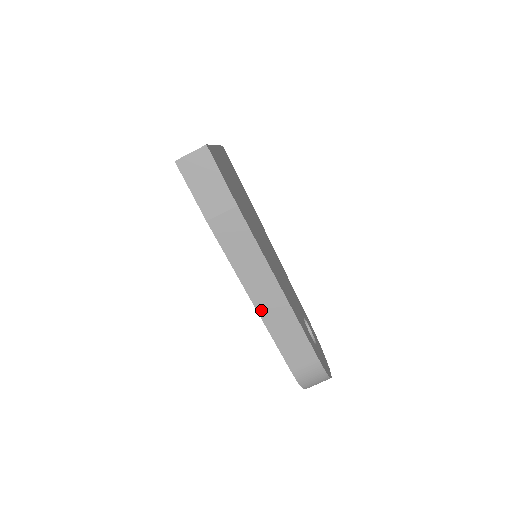
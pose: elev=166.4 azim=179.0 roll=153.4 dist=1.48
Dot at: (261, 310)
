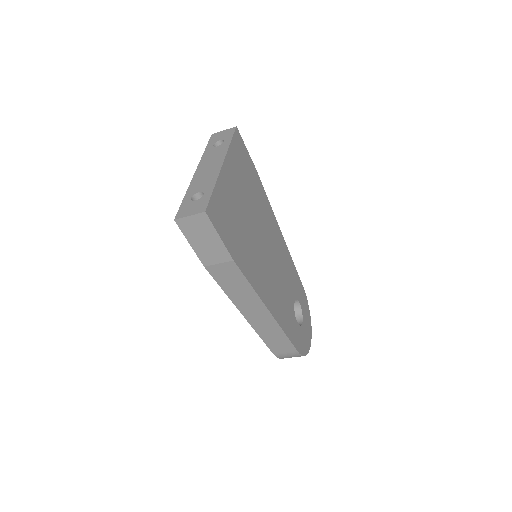
Dot at: (251, 321)
